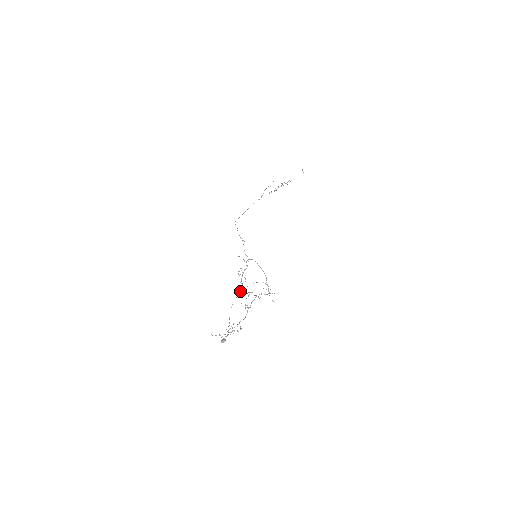
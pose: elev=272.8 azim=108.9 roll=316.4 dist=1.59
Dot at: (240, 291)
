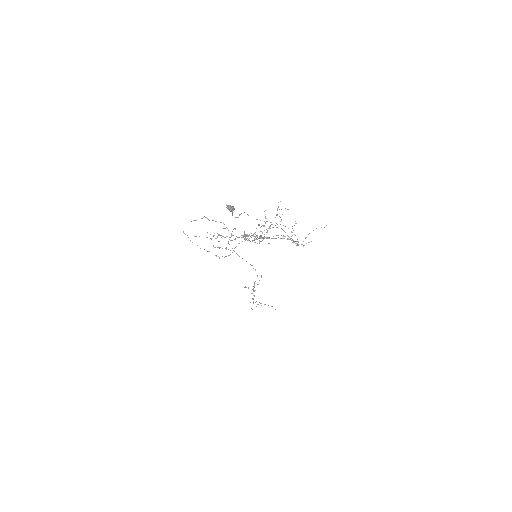
Dot at: occluded
